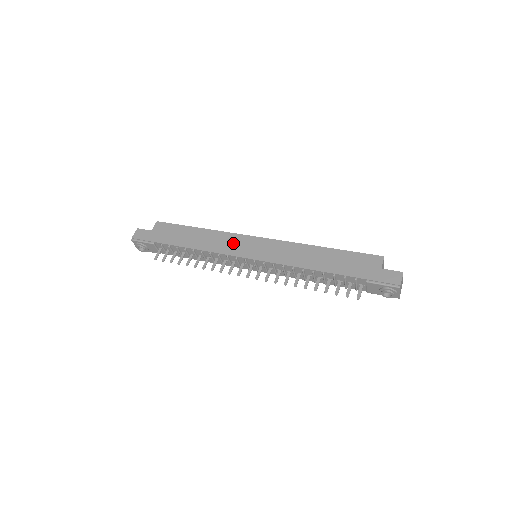
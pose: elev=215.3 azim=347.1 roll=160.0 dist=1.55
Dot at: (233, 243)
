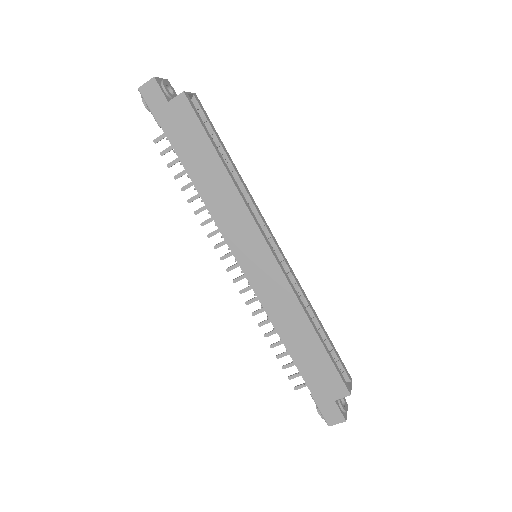
Dot at: (240, 229)
